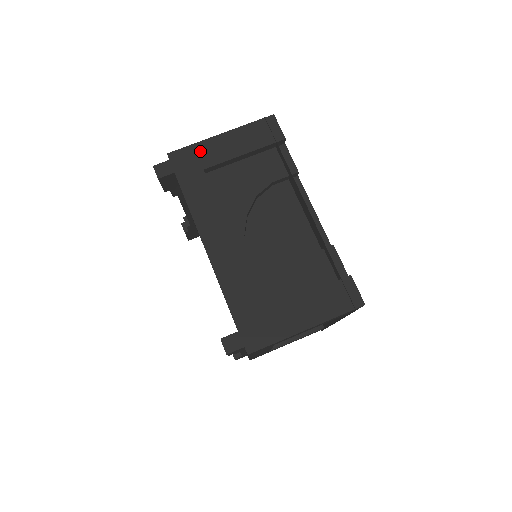
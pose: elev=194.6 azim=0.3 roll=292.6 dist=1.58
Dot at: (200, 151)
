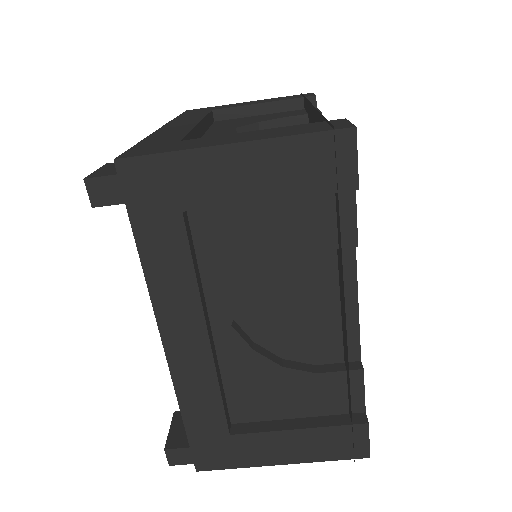
Dot at: (182, 172)
